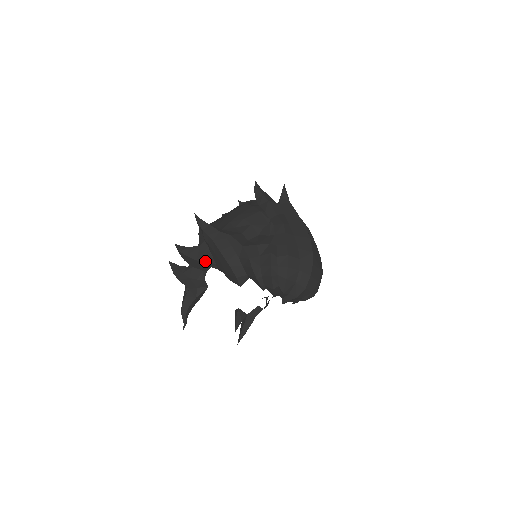
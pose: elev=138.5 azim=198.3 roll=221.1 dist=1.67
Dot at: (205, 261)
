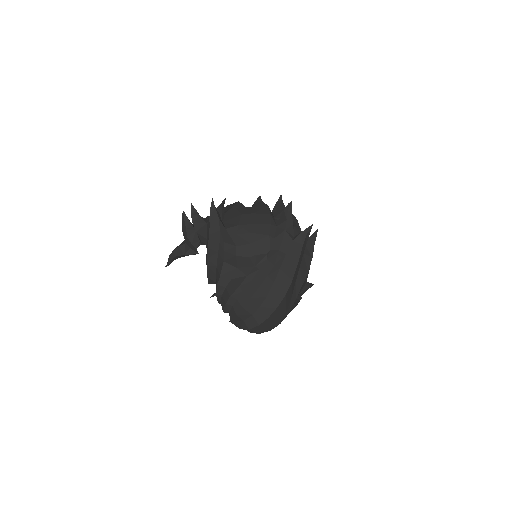
Dot at: (202, 238)
